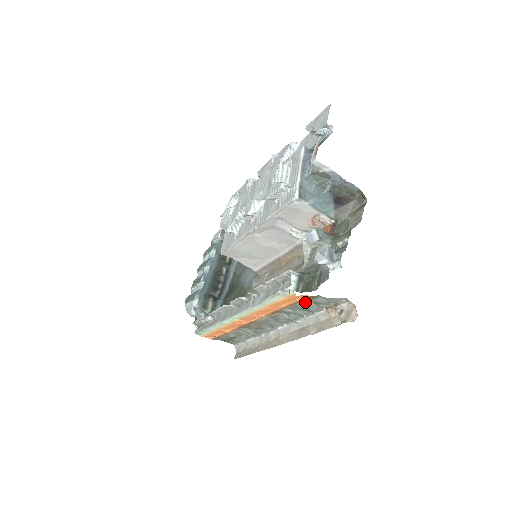
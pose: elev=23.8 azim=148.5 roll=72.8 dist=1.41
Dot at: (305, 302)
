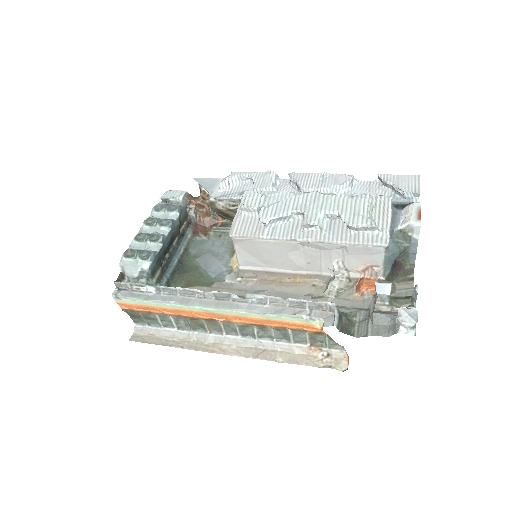
Dot at: (301, 331)
